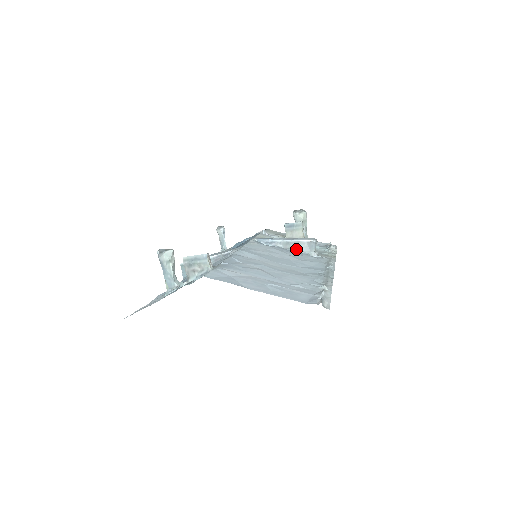
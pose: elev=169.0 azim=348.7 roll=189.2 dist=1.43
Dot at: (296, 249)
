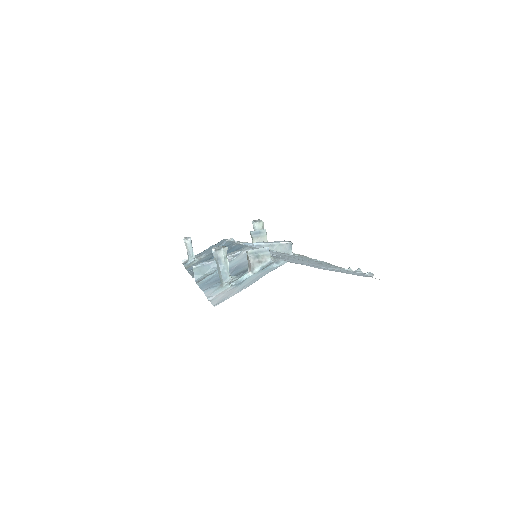
Dot at: (277, 250)
